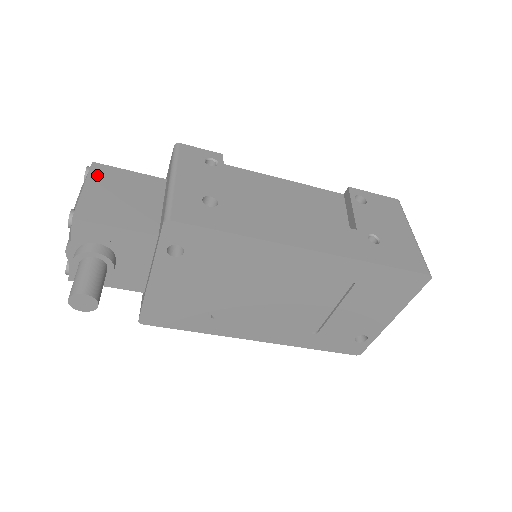
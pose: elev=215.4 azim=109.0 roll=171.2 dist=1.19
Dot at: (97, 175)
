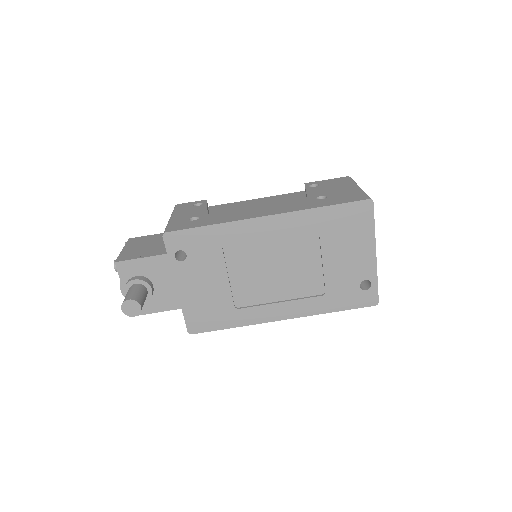
Dot at: (131, 242)
